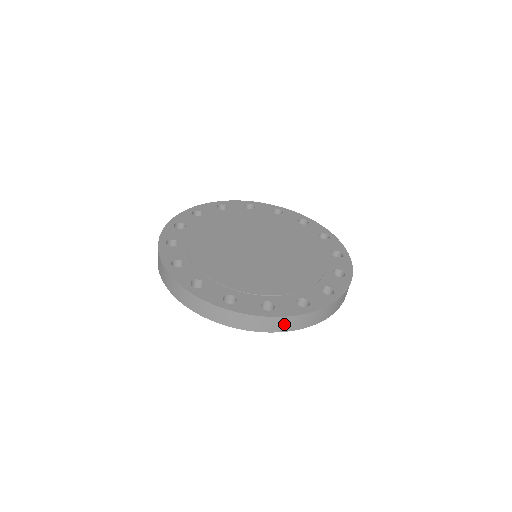
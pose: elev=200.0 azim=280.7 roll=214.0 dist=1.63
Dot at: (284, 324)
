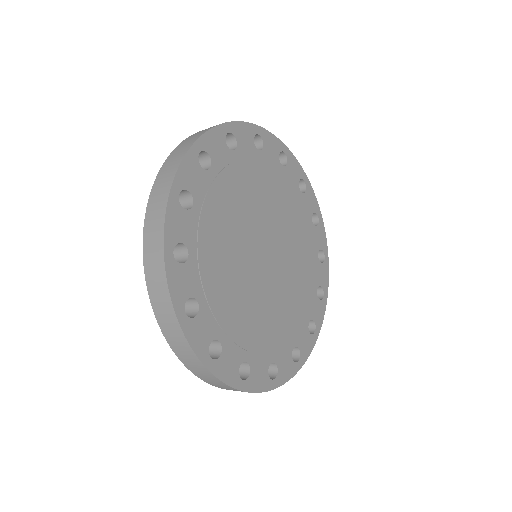
Dot at: occluded
